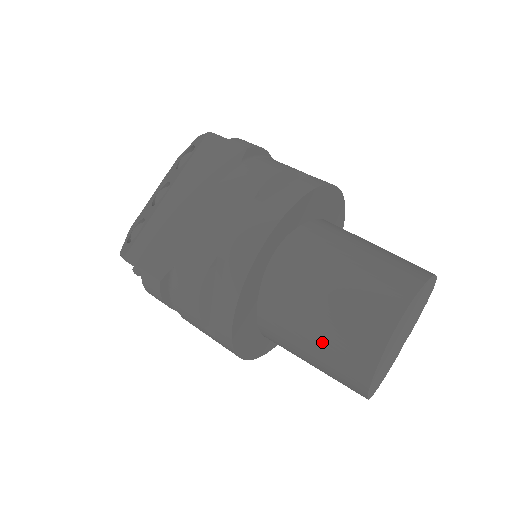
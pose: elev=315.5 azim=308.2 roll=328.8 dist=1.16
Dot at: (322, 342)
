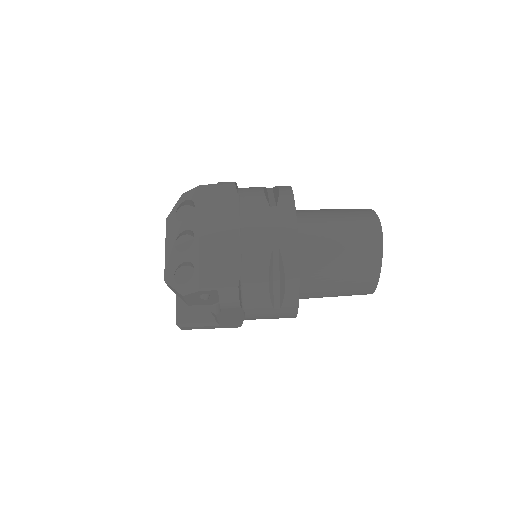
Dot at: (346, 268)
